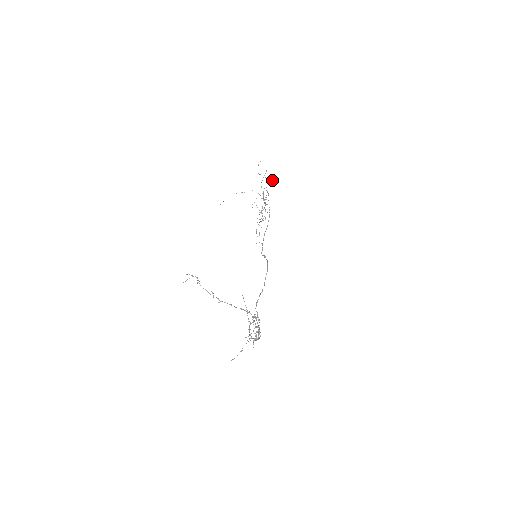
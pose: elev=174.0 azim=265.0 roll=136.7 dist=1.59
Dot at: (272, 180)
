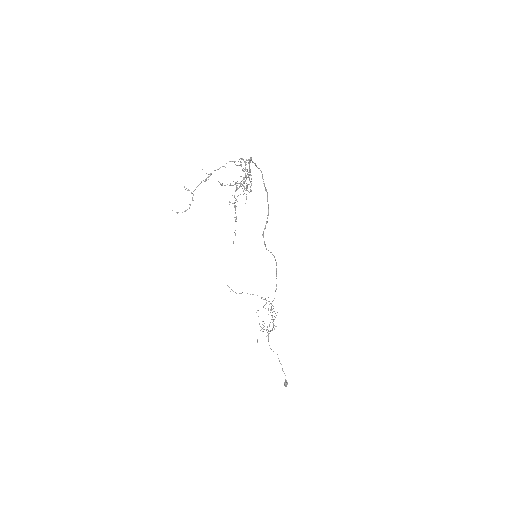
Dot at: occluded
